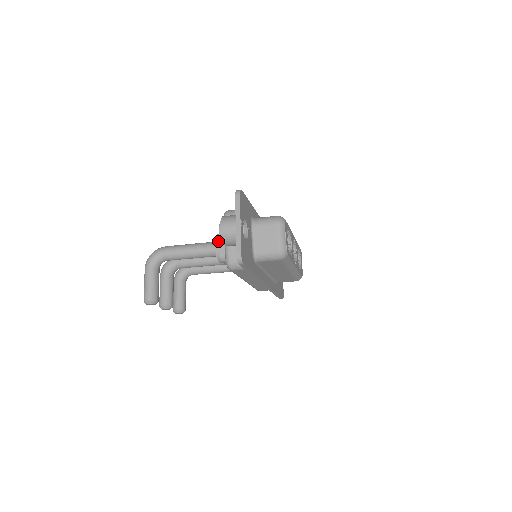
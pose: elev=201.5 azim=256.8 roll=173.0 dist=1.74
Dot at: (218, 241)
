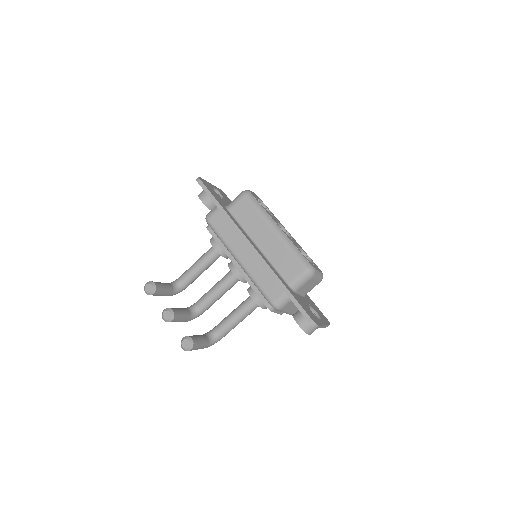
Dot at: occluded
